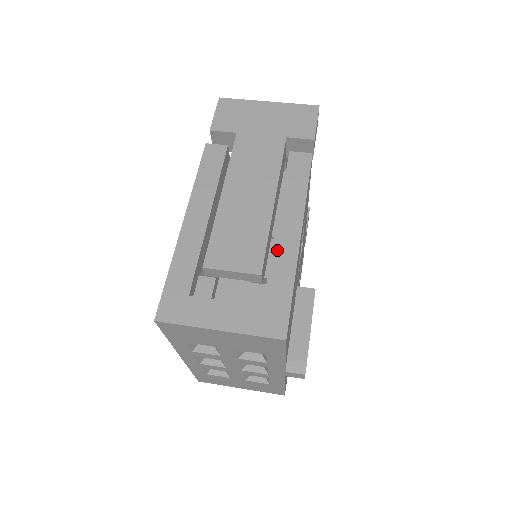
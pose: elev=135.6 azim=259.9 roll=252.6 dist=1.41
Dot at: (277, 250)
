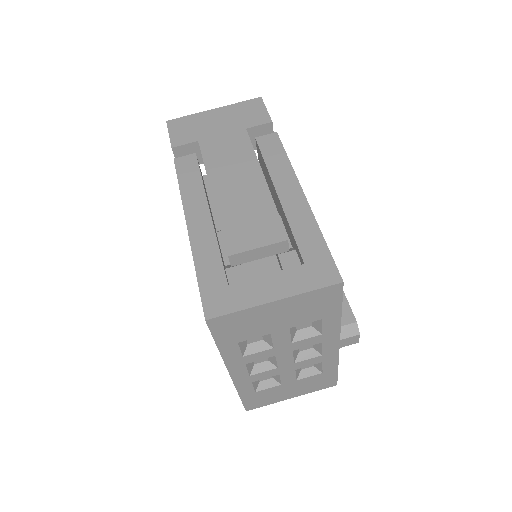
Dot at: (290, 215)
